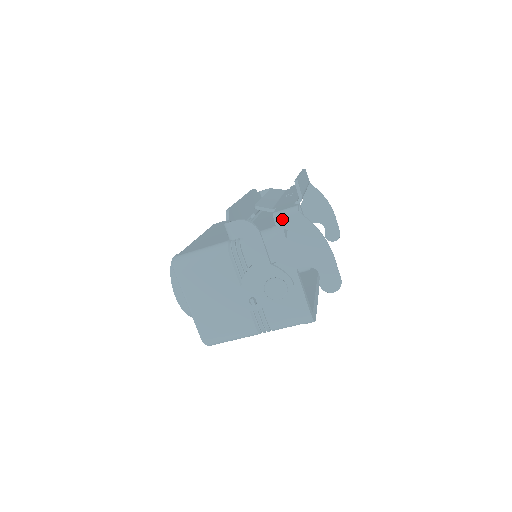
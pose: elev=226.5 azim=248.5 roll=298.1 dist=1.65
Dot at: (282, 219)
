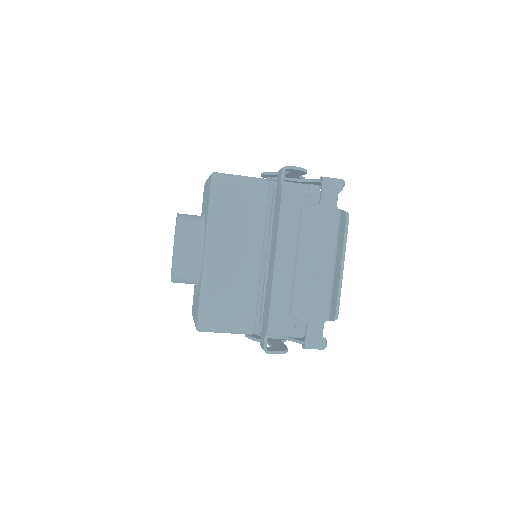
Dot at: occluded
